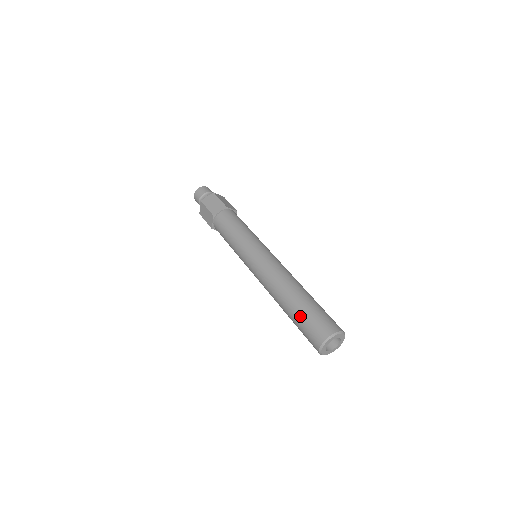
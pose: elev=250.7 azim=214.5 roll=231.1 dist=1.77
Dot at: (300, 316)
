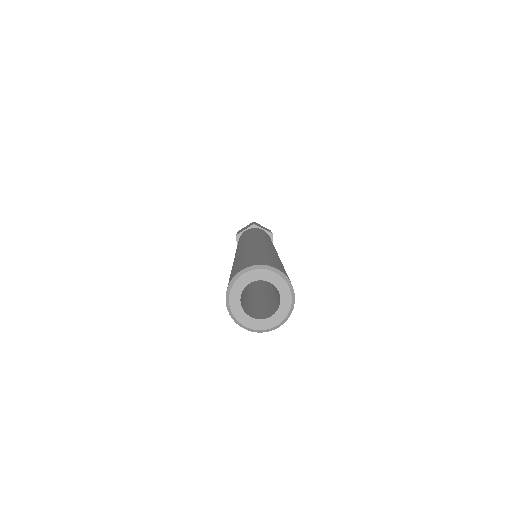
Dot at: (256, 253)
